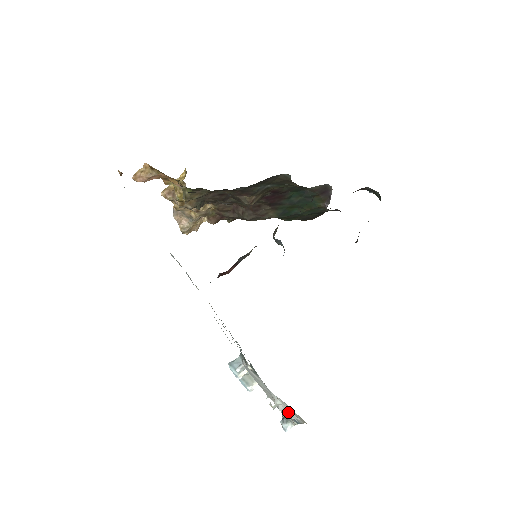
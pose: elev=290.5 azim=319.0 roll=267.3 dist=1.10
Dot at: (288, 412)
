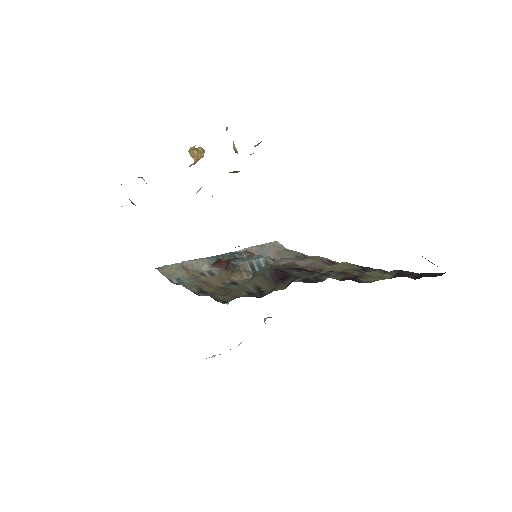
Dot at: occluded
